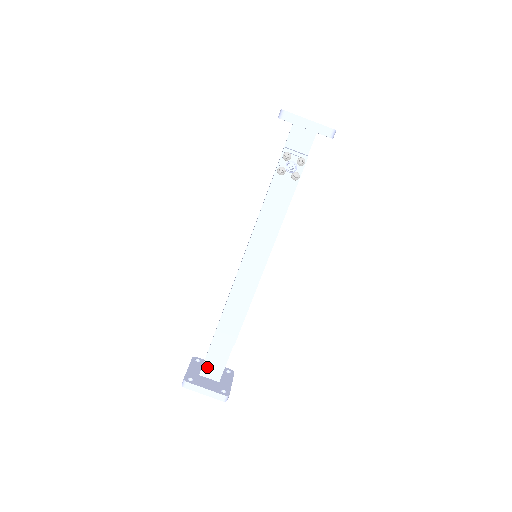
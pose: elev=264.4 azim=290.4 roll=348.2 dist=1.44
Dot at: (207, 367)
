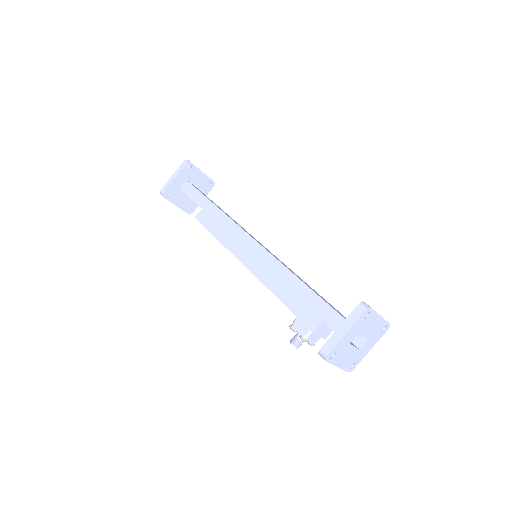
Dot at: occluded
